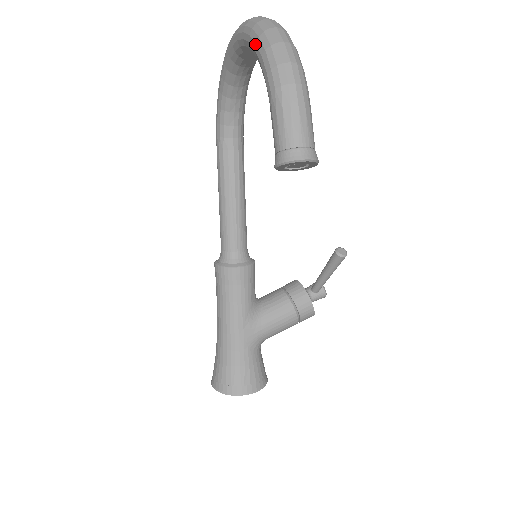
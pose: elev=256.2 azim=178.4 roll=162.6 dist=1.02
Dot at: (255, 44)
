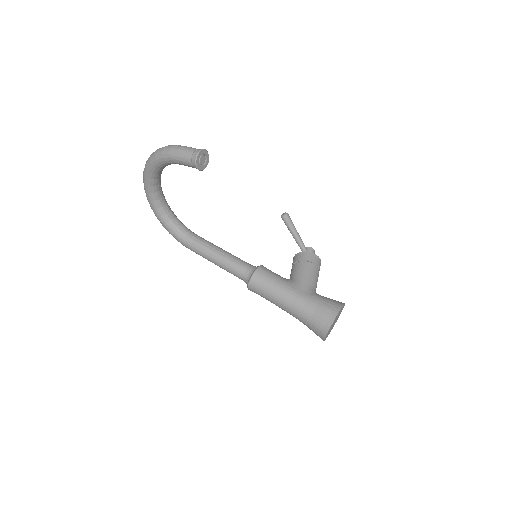
Dot at: (151, 164)
